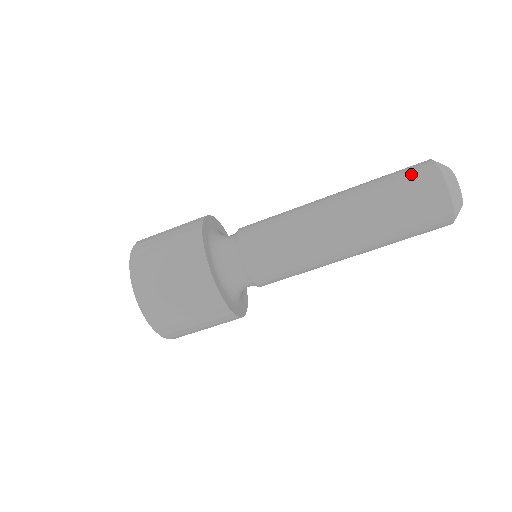
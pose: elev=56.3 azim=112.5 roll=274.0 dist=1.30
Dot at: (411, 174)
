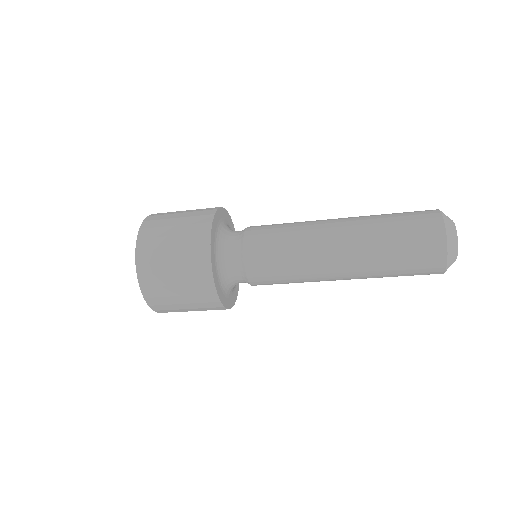
Dot at: (420, 236)
